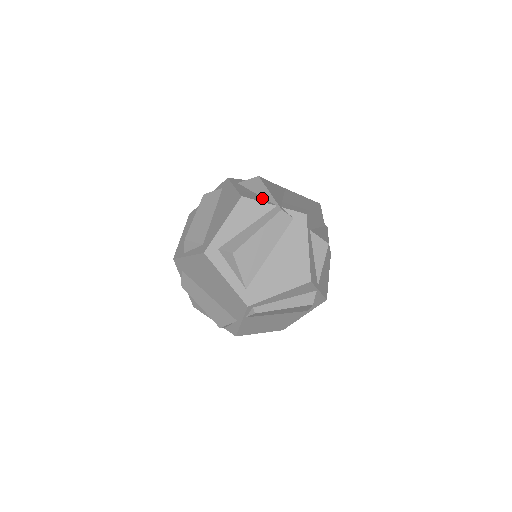
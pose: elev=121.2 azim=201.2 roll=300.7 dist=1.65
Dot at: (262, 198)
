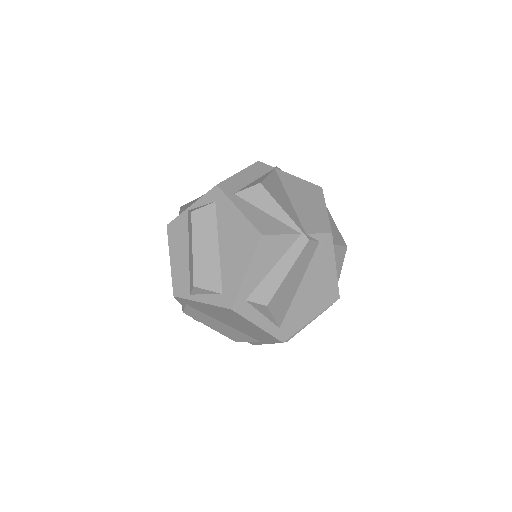
Dot at: (279, 223)
